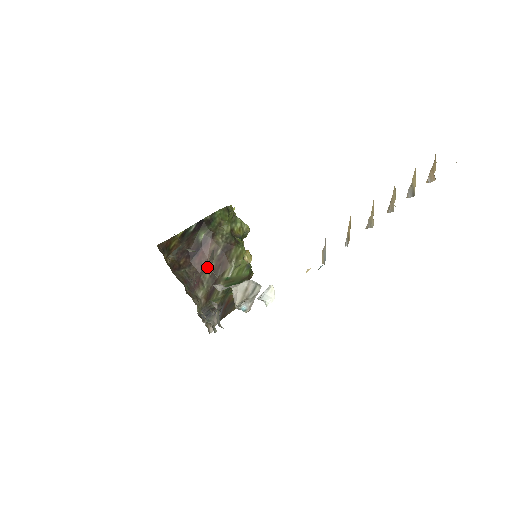
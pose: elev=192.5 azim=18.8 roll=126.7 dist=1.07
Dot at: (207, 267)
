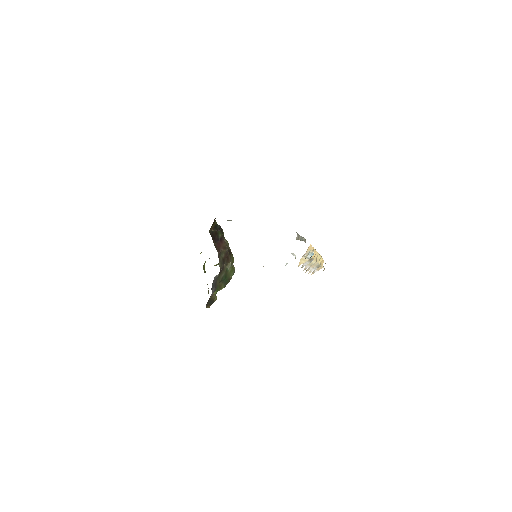
Dot at: (221, 254)
